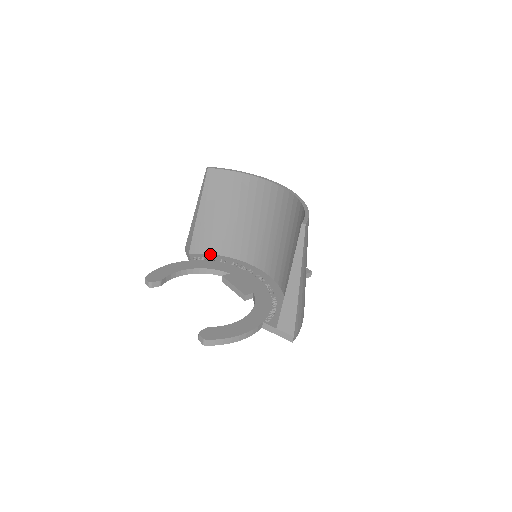
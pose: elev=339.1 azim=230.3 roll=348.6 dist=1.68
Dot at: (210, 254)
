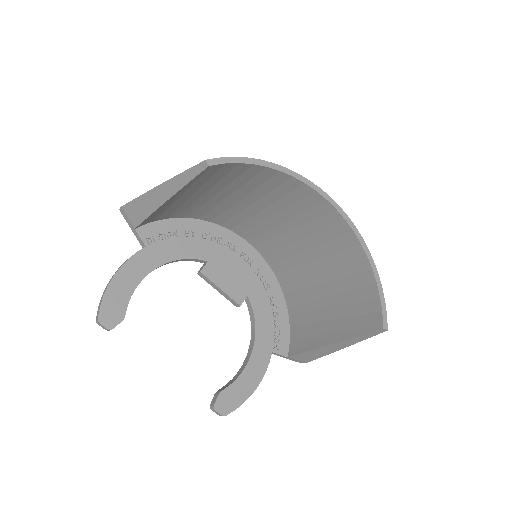
Dot at: (166, 219)
